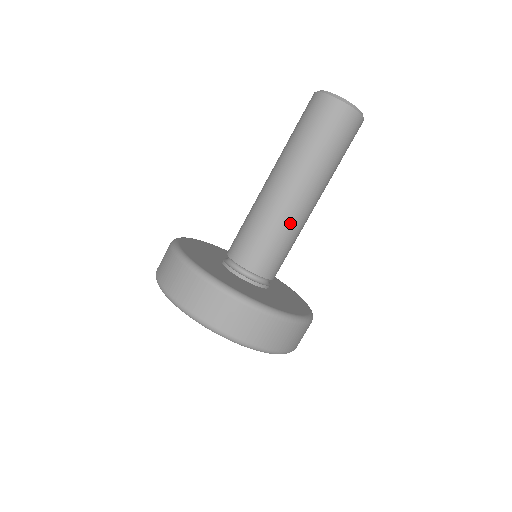
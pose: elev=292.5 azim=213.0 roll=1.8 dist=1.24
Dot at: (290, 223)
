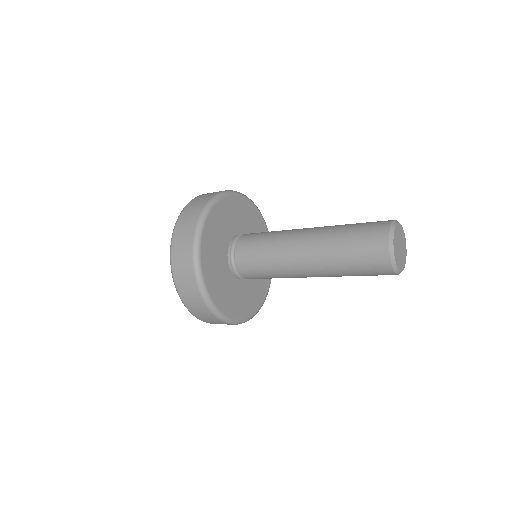
Dot at: (290, 277)
